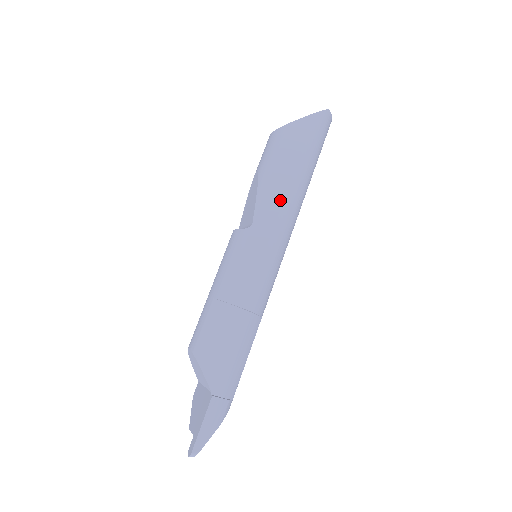
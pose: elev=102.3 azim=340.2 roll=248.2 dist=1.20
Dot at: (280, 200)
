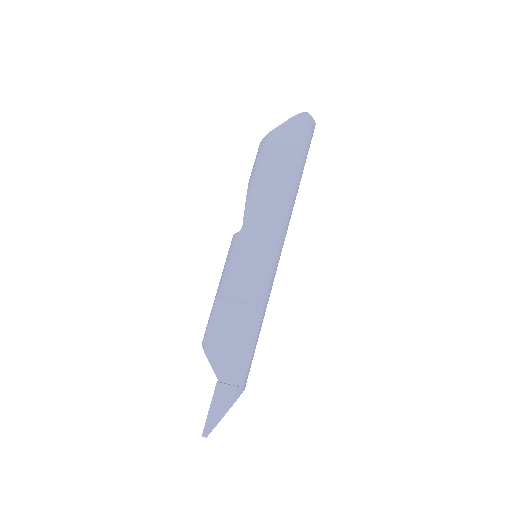
Dot at: (264, 202)
